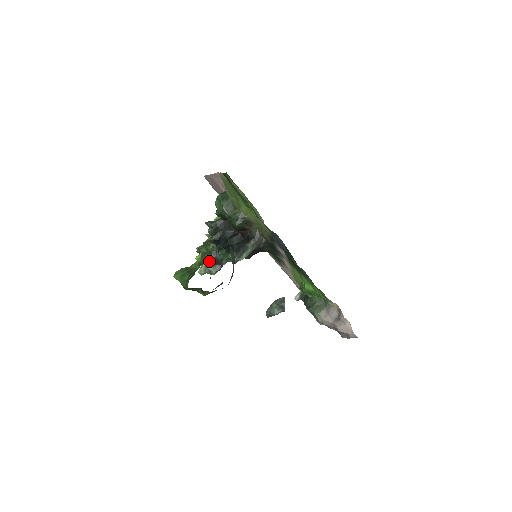
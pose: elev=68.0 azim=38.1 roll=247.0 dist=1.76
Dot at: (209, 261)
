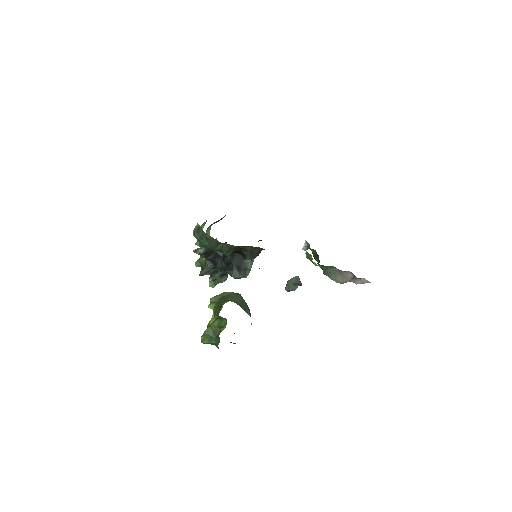
Dot at: (215, 278)
